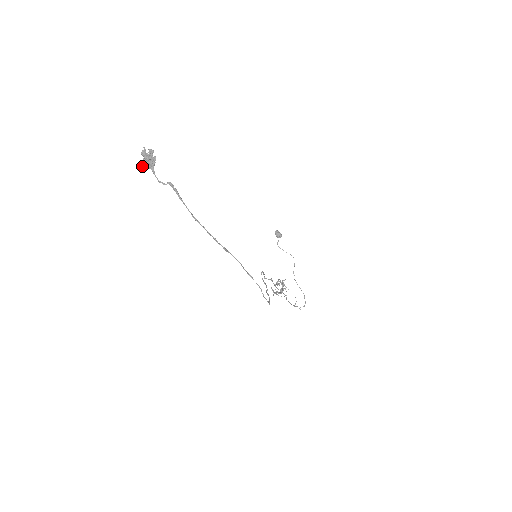
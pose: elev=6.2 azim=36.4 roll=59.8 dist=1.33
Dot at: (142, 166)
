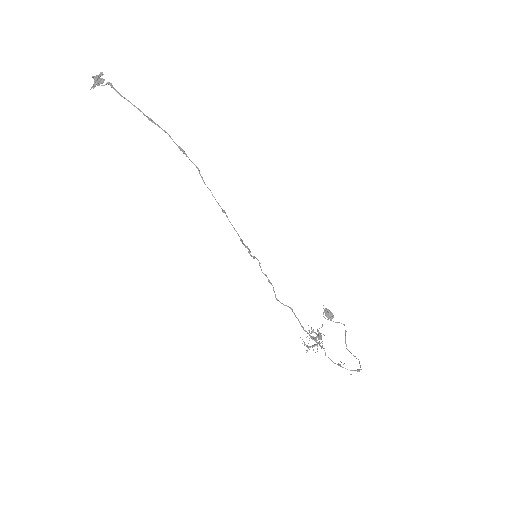
Dot at: occluded
